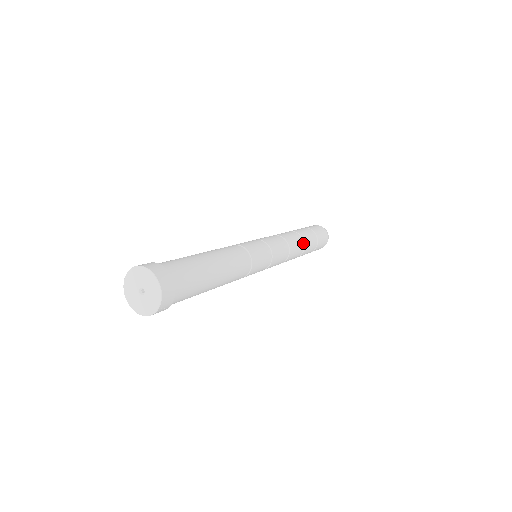
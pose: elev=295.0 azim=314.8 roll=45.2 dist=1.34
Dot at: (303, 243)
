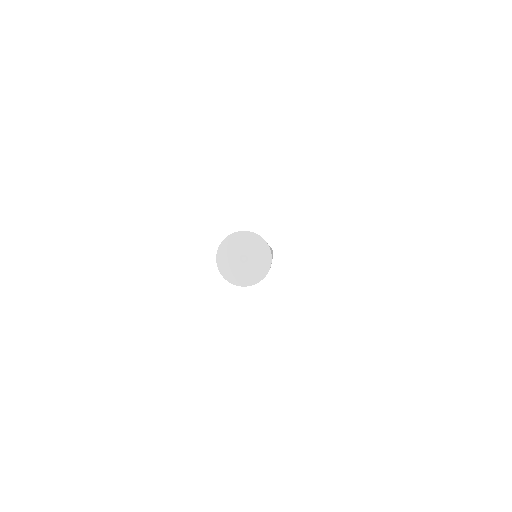
Dot at: occluded
